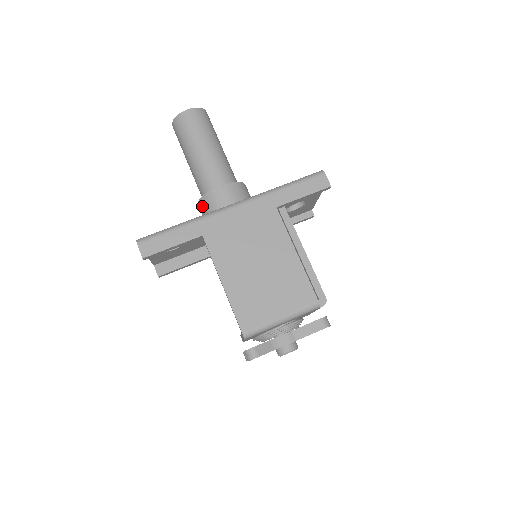
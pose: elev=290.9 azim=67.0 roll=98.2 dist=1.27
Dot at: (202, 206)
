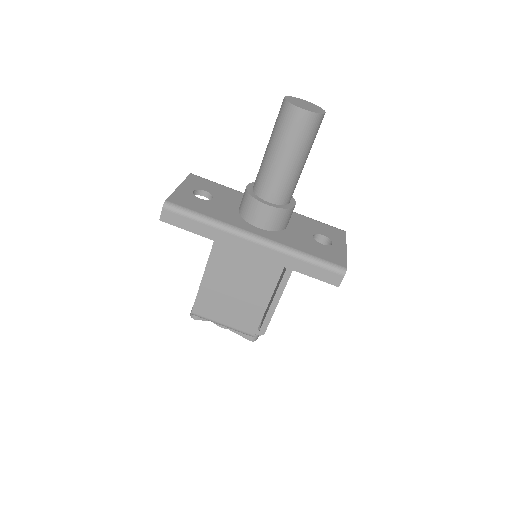
Dot at: (244, 197)
